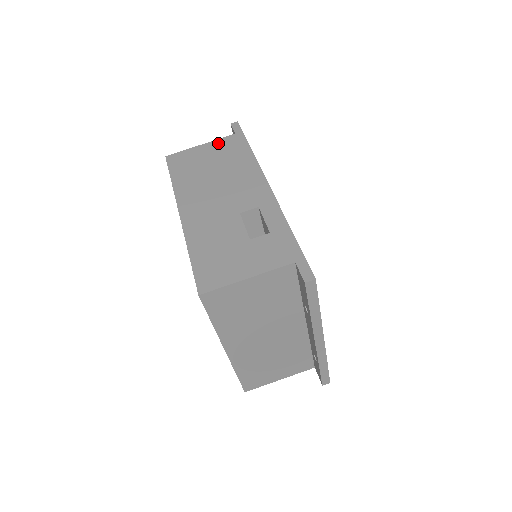
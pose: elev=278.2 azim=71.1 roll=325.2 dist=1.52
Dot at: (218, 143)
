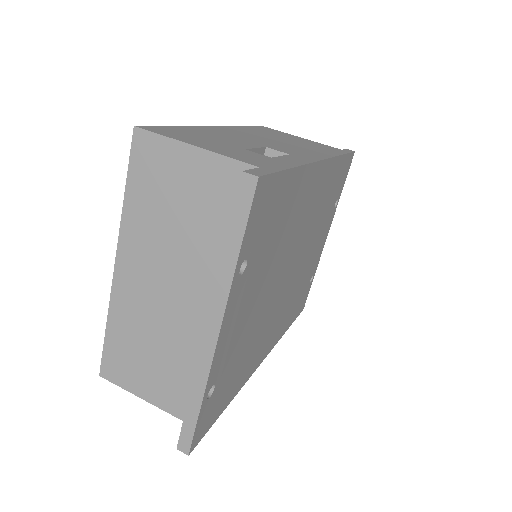
Dot at: (318, 143)
